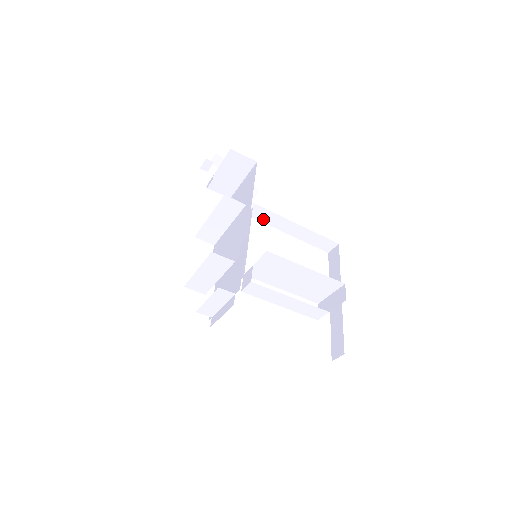
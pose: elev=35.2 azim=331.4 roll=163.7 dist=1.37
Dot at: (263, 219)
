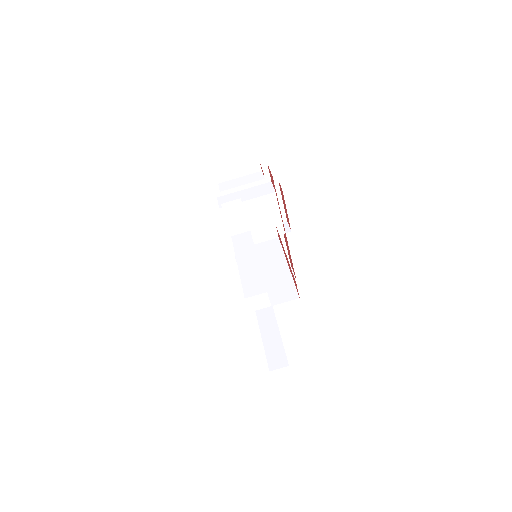
Dot at: occluded
